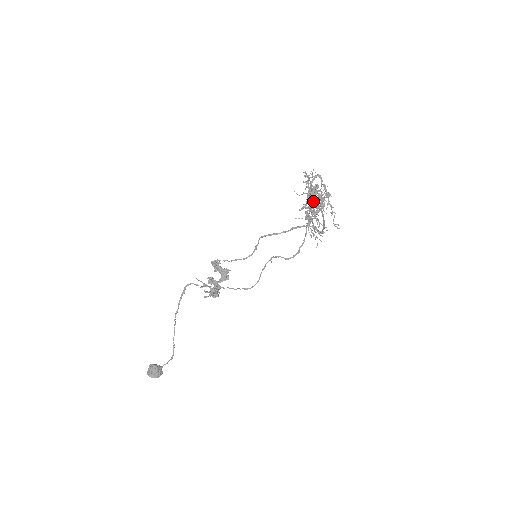
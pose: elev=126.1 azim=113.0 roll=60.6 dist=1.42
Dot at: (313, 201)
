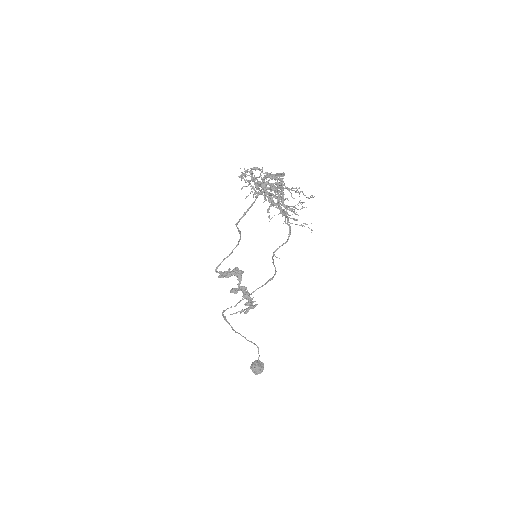
Dot at: (269, 193)
